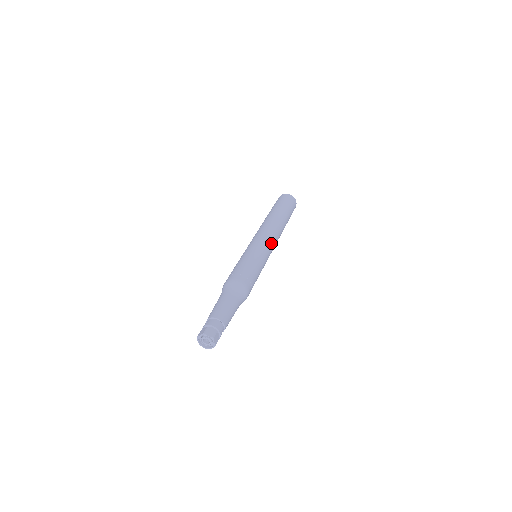
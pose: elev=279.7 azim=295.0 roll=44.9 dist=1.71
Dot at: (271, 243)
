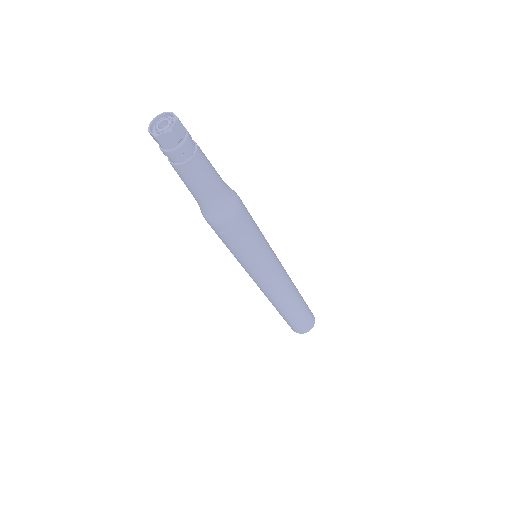
Dot at: (280, 267)
